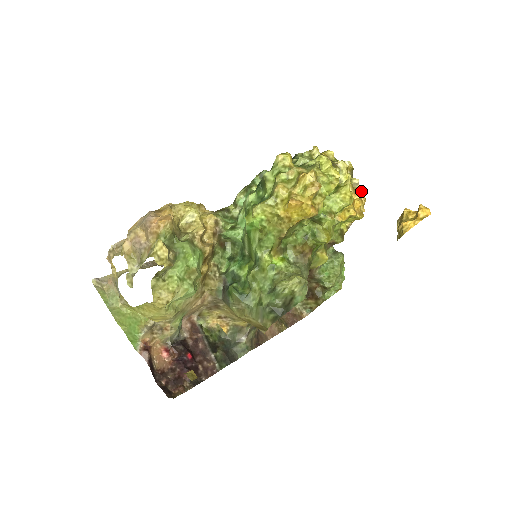
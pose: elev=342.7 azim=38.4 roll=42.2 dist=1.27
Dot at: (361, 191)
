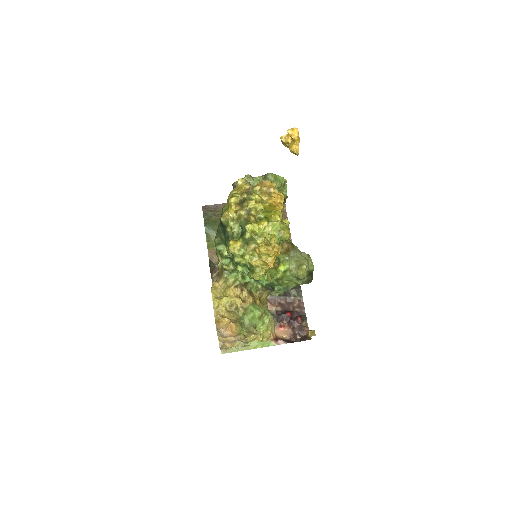
Dot at: (266, 187)
